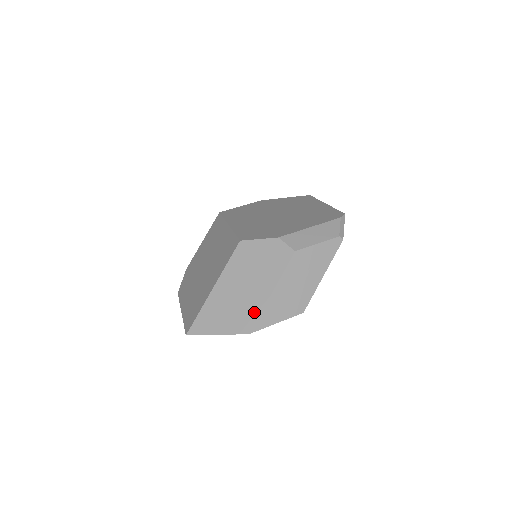
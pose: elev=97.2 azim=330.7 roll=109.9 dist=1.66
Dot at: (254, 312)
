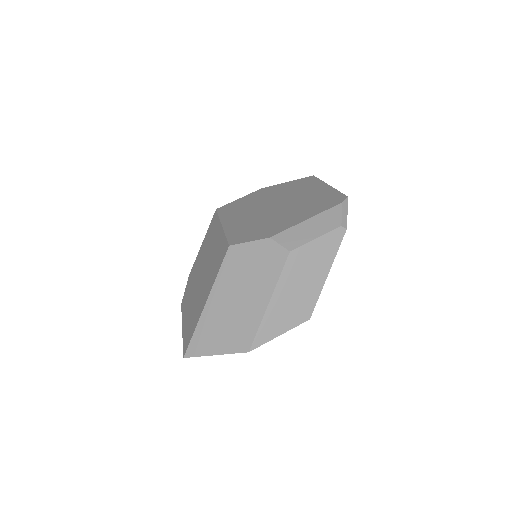
Dot at: (252, 326)
